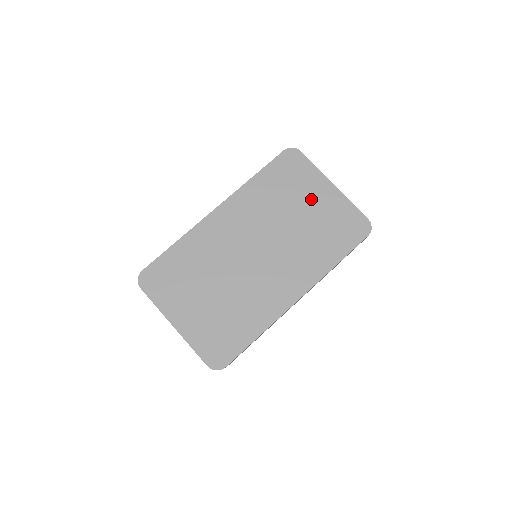
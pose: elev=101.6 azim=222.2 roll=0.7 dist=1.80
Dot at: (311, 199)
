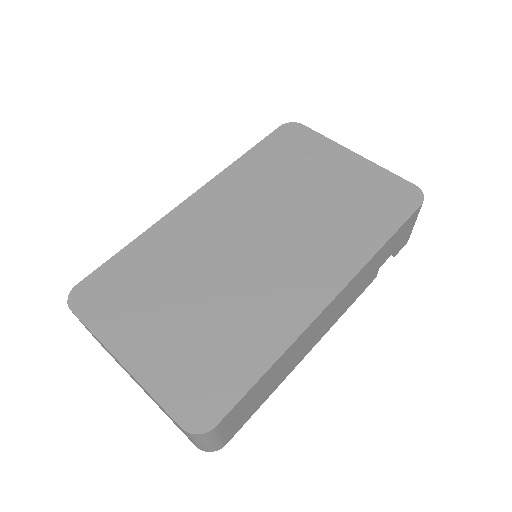
Dot at: (327, 171)
